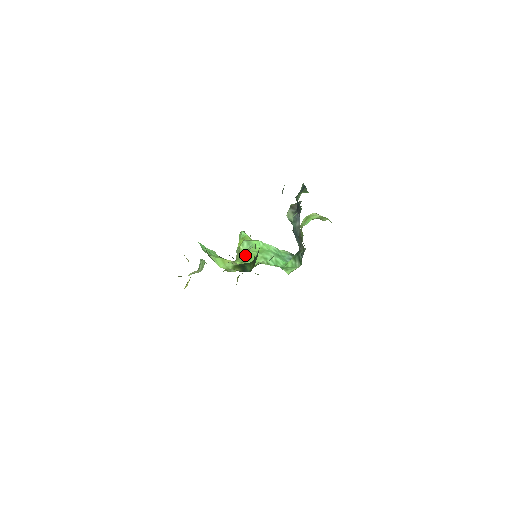
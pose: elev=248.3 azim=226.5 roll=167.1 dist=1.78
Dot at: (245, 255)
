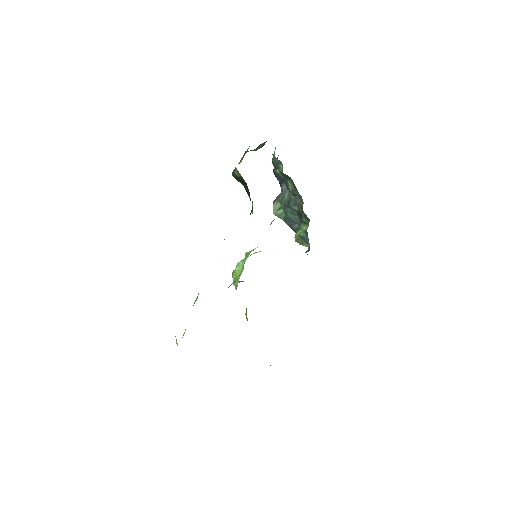
Dot at: occluded
